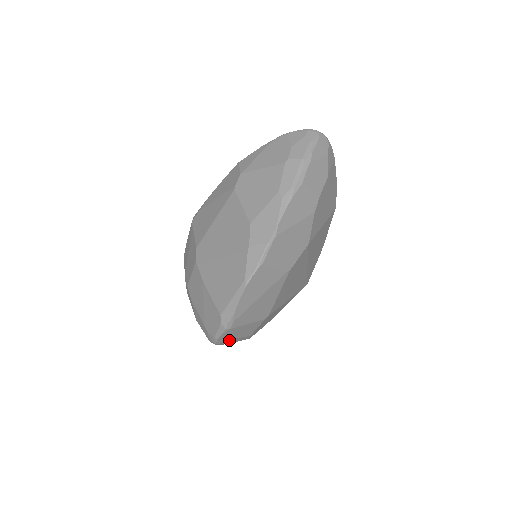
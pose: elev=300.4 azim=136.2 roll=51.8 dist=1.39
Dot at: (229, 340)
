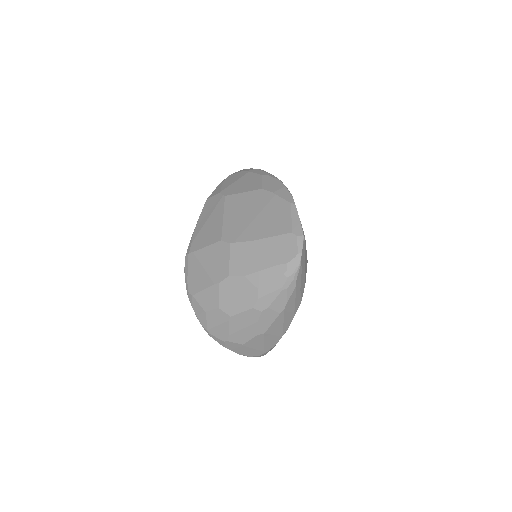
Dot at: (303, 268)
